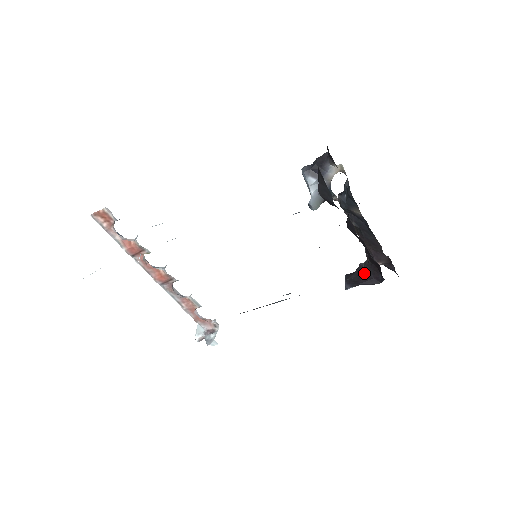
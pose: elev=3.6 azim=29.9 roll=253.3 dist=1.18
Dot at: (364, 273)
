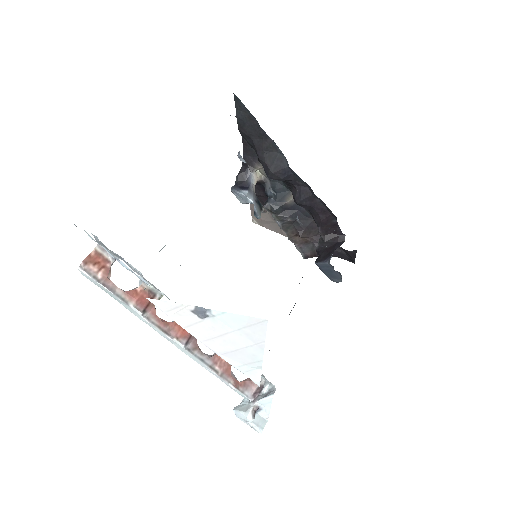
Dot at: (327, 247)
